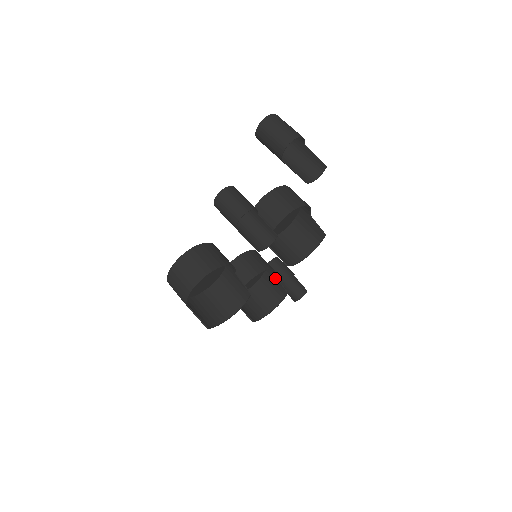
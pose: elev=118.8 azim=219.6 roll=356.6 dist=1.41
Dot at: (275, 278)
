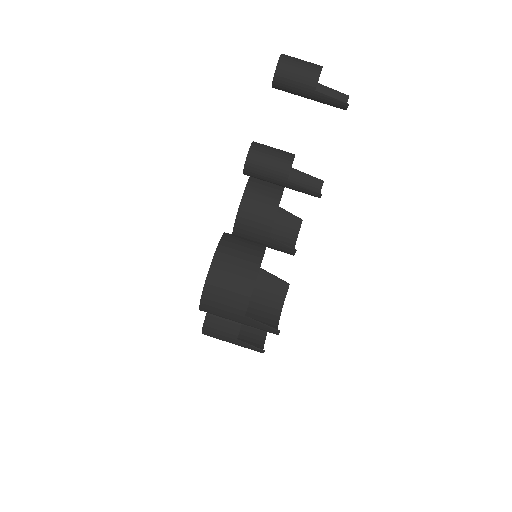
Dot at: occluded
